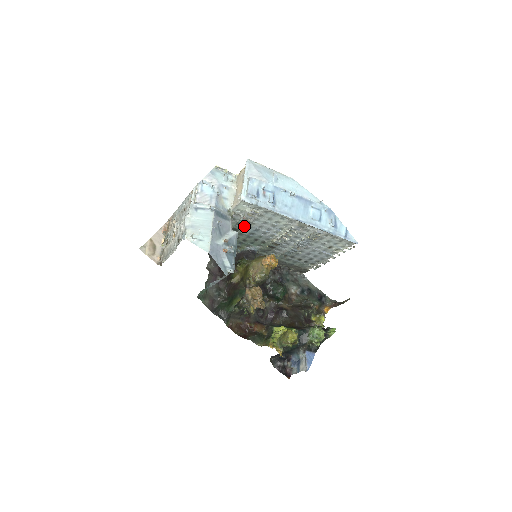
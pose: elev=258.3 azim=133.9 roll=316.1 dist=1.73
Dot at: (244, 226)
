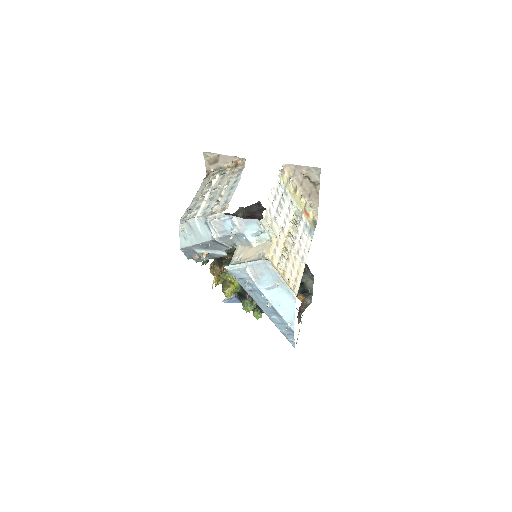
Dot at: occluded
